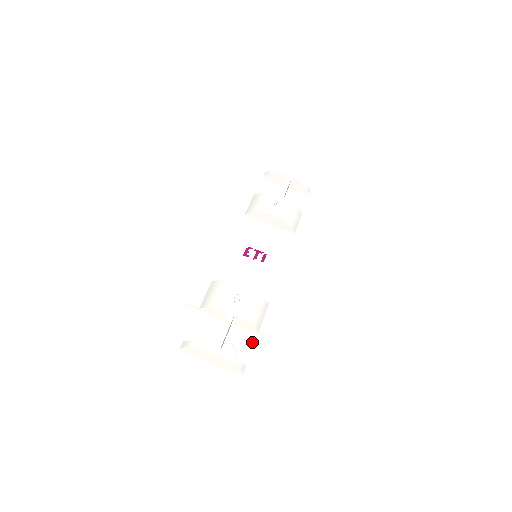
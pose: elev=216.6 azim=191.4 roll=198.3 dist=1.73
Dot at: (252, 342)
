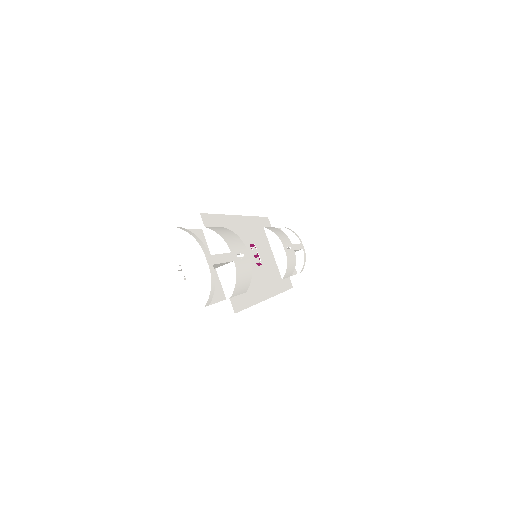
Dot at: (220, 298)
